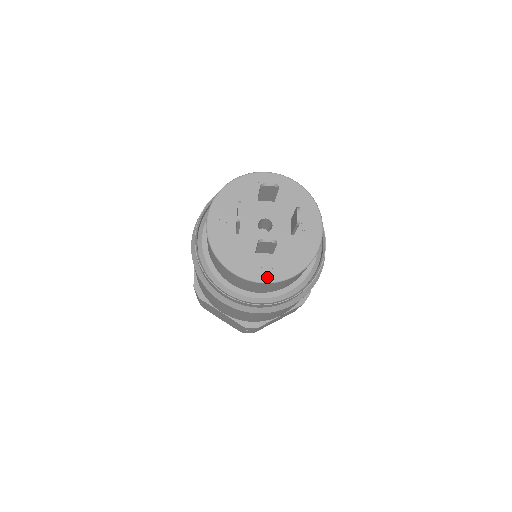
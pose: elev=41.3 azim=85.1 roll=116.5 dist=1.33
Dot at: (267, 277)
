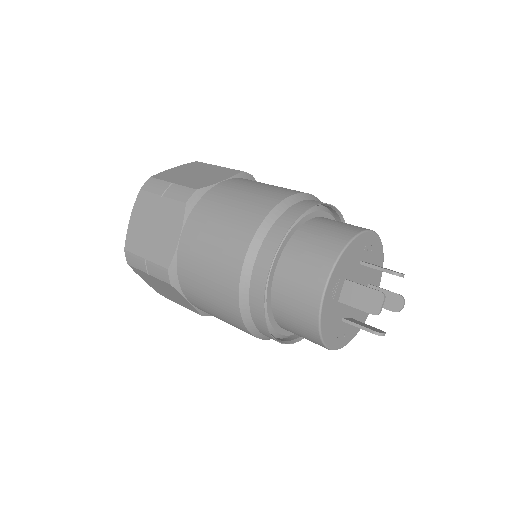
Dot at: (340, 344)
